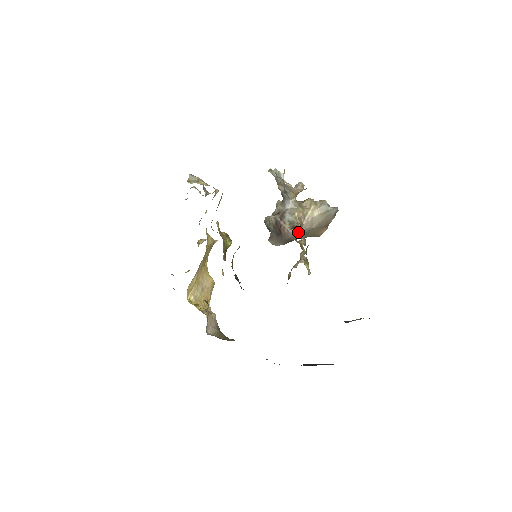
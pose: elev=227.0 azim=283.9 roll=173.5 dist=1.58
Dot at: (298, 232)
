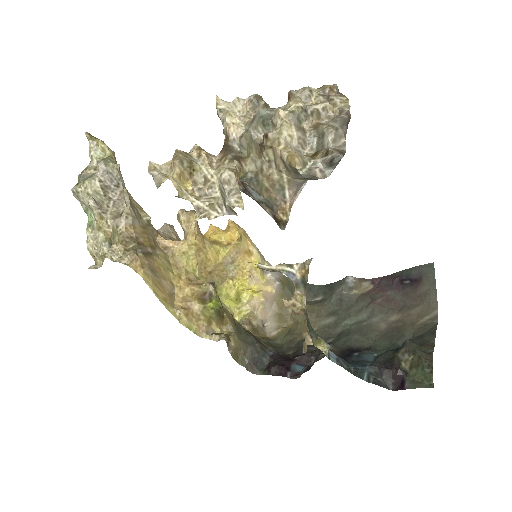
Dot at: (284, 271)
